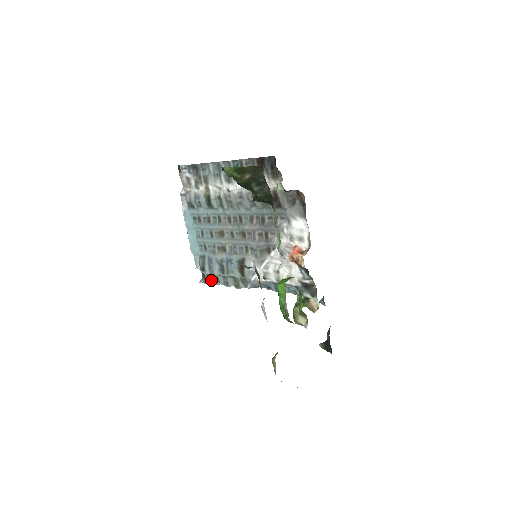
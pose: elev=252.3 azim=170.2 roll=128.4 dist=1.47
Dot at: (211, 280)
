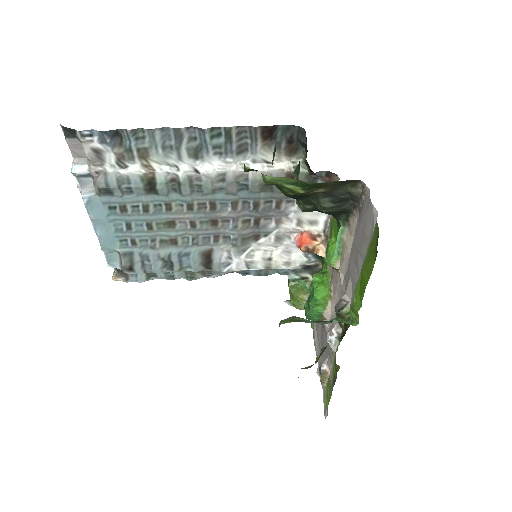
Dot at: (141, 277)
